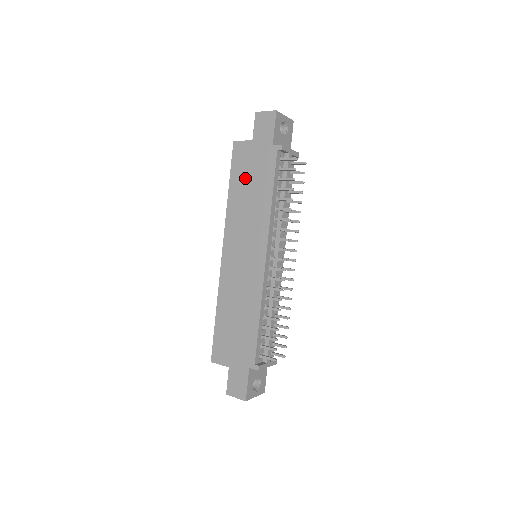
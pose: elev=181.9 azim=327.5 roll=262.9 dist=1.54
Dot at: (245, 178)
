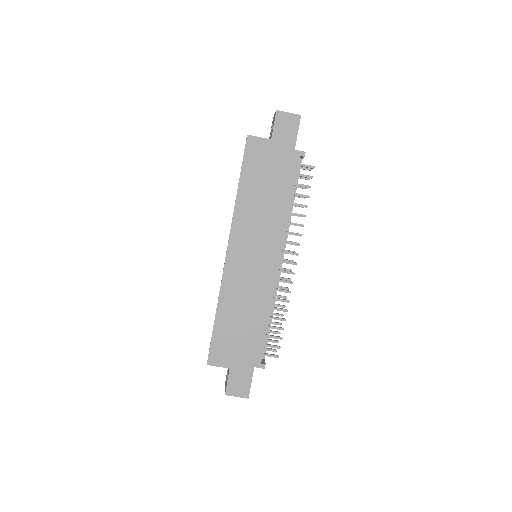
Dot at: (260, 178)
